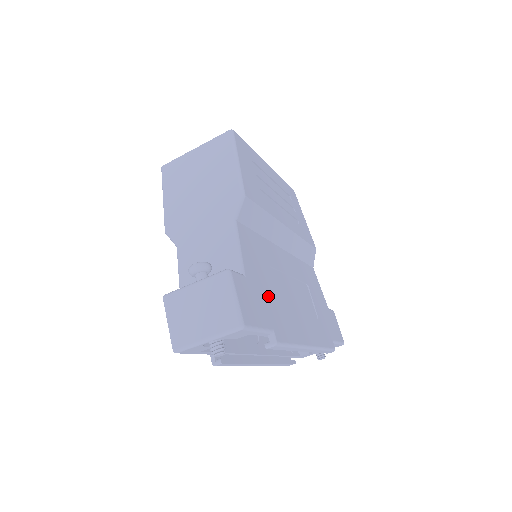
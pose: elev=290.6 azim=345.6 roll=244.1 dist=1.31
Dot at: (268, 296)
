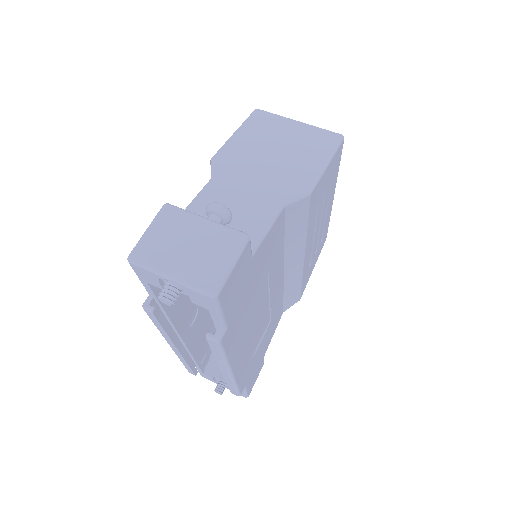
Dot at: (248, 295)
